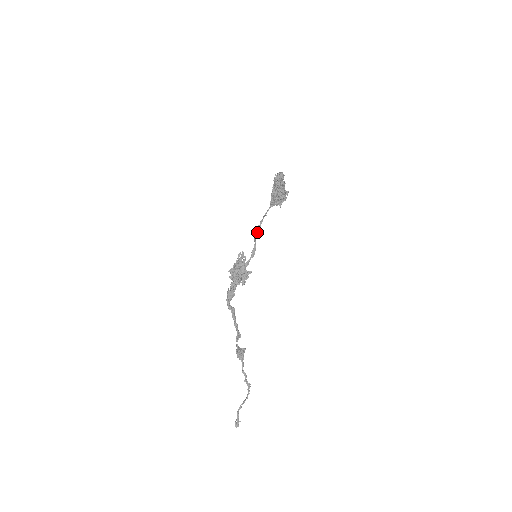
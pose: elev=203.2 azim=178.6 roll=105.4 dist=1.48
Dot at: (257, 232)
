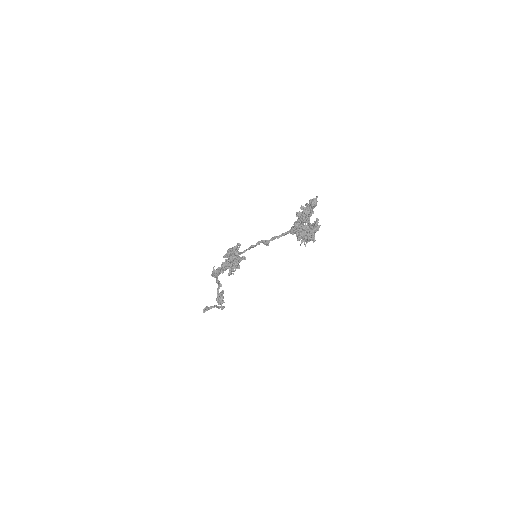
Dot at: (263, 242)
